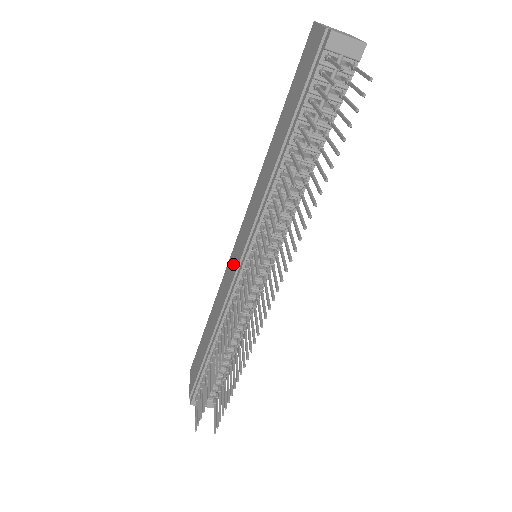
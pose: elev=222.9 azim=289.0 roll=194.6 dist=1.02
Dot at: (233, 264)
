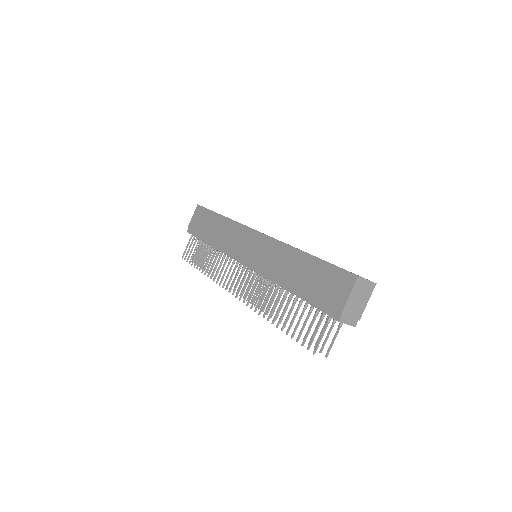
Dot at: (242, 243)
